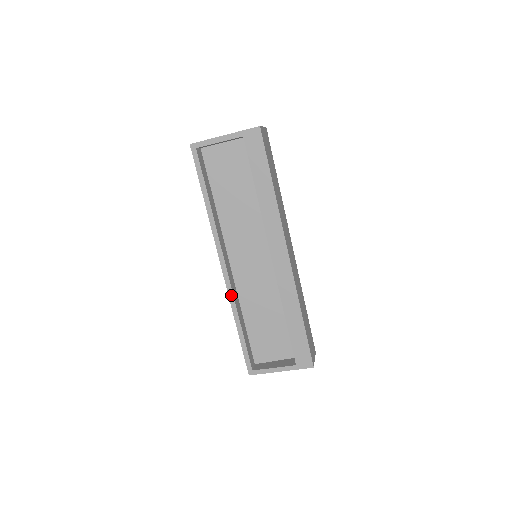
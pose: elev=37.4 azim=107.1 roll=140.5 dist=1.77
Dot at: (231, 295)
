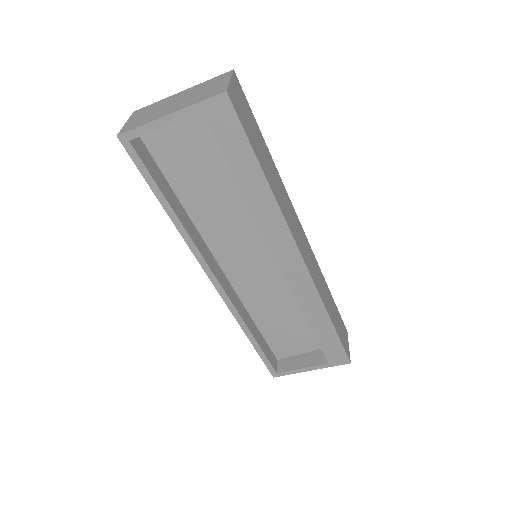
Dot at: (234, 310)
